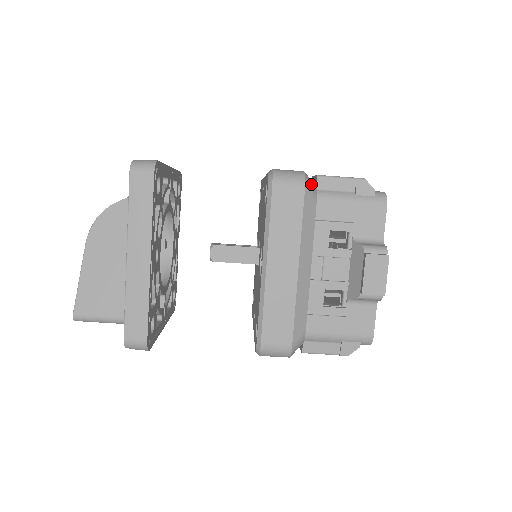
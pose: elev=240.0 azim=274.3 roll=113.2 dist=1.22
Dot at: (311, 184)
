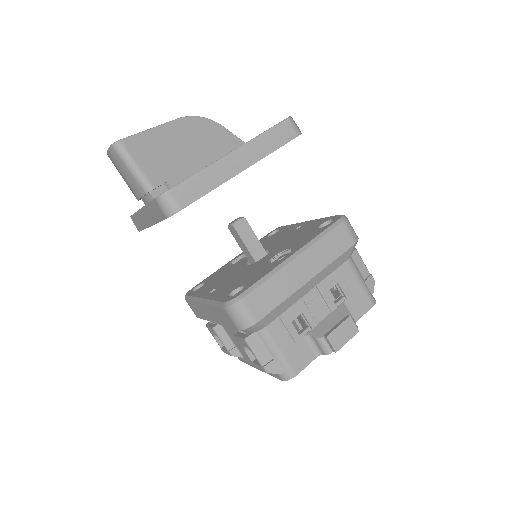
Dot at: occluded
